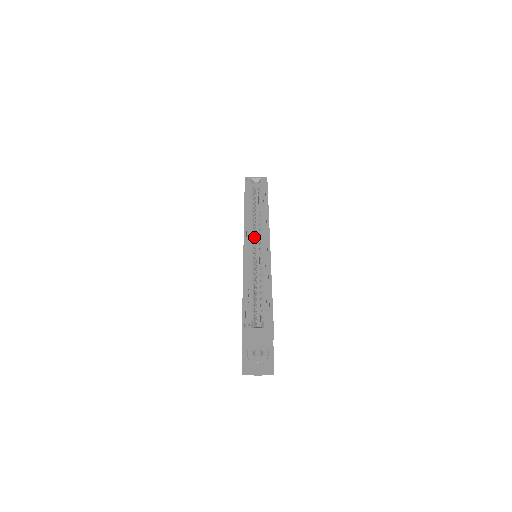
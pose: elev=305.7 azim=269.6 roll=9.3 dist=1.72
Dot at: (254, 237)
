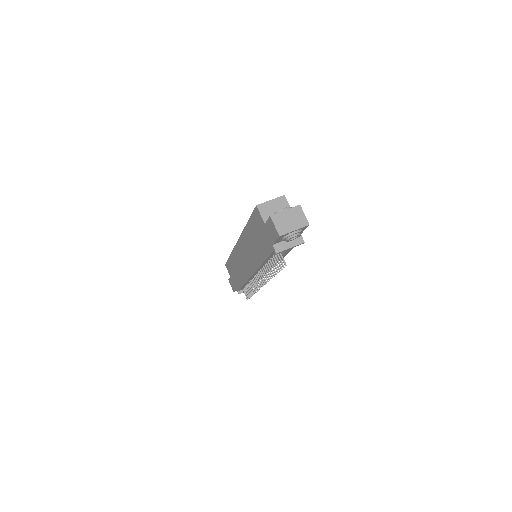
Dot at: occluded
